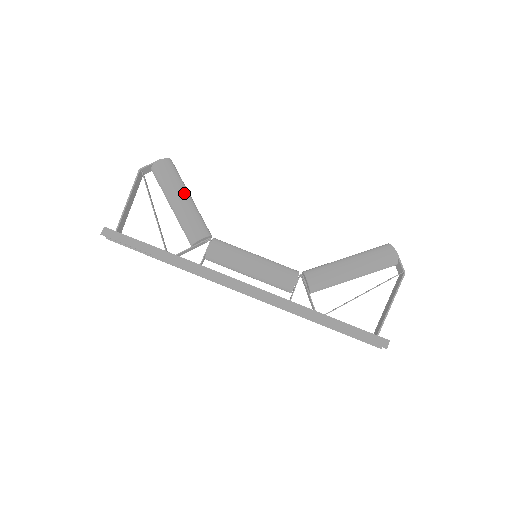
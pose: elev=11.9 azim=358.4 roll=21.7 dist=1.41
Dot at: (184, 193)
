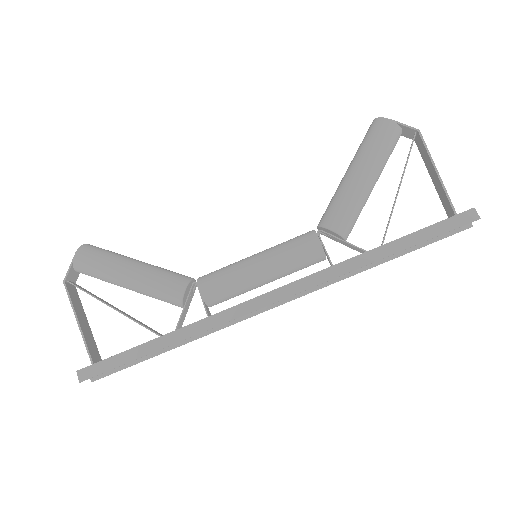
Dot at: (127, 263)
